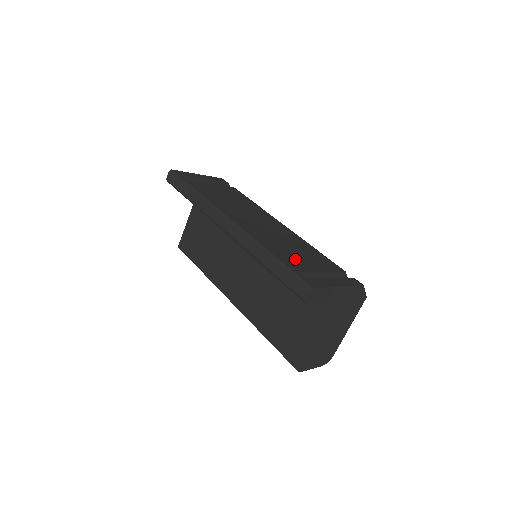
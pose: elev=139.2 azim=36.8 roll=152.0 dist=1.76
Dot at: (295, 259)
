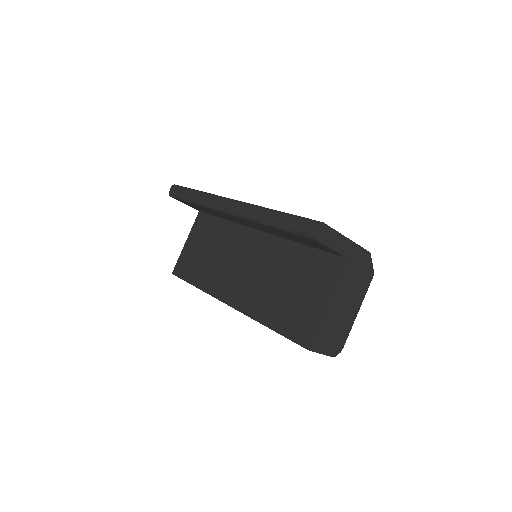
Dot at: occluded
